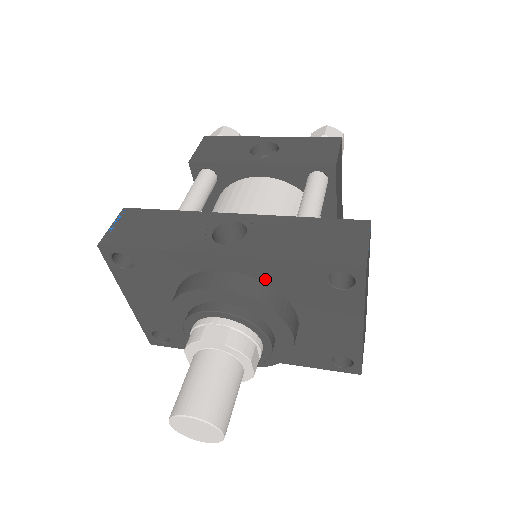
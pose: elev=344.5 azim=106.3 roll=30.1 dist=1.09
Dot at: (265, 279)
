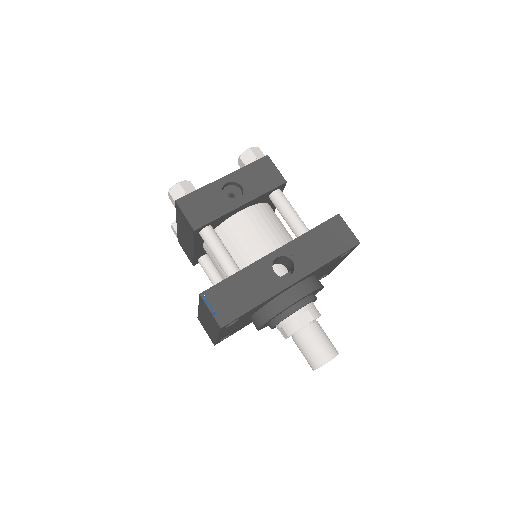
Dot at: (310, 276)
